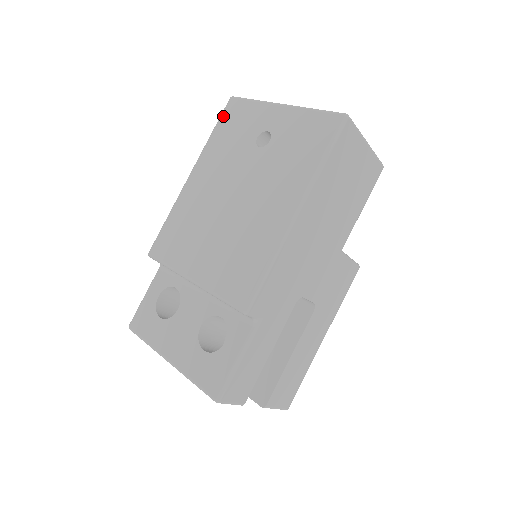
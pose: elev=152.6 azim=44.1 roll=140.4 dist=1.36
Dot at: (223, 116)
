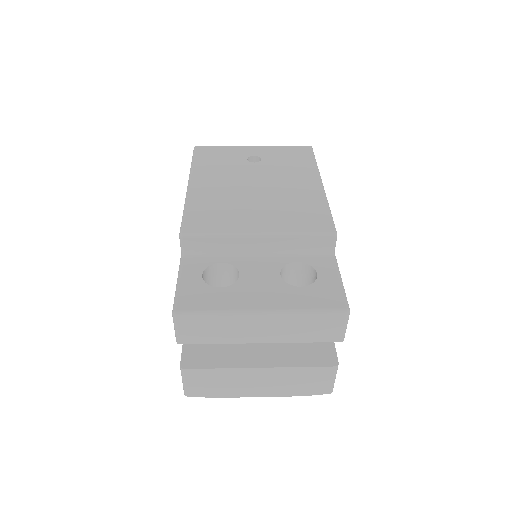
Dot at: (198, 153)
